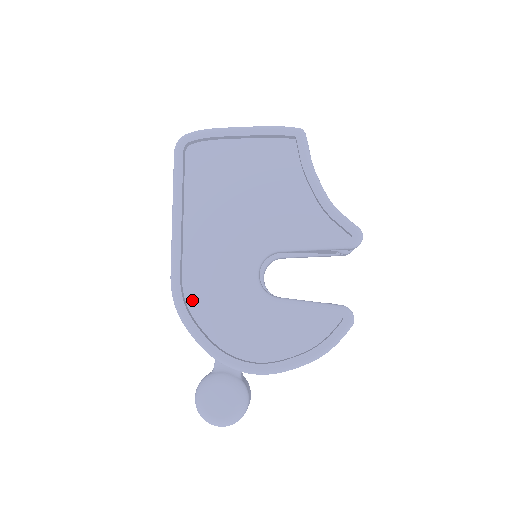
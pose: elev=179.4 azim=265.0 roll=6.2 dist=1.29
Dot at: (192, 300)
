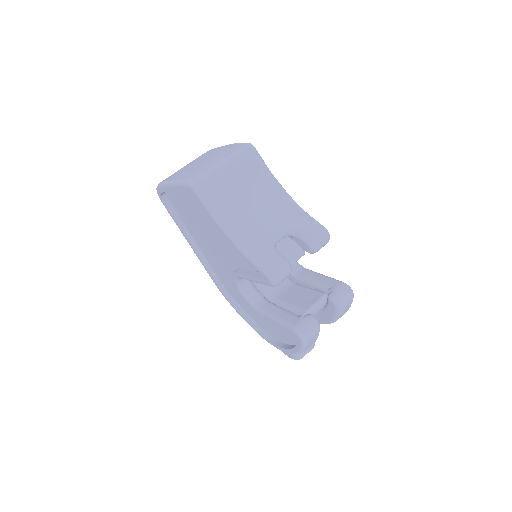
Dot at: (232, 294)
